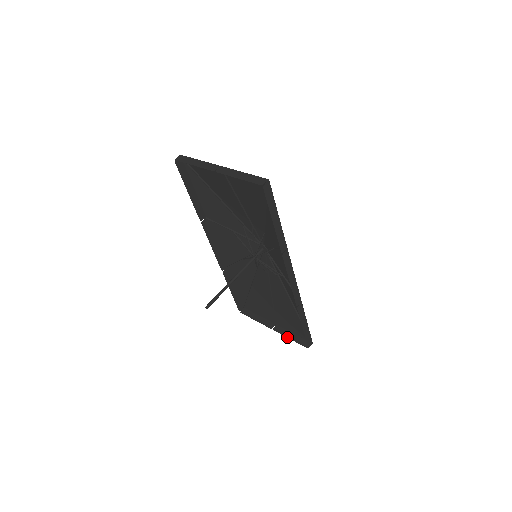
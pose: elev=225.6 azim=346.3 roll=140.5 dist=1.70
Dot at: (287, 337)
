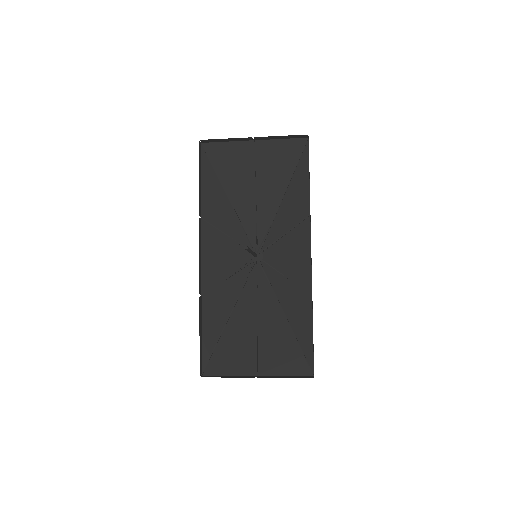
Dot at: (280, 377)
